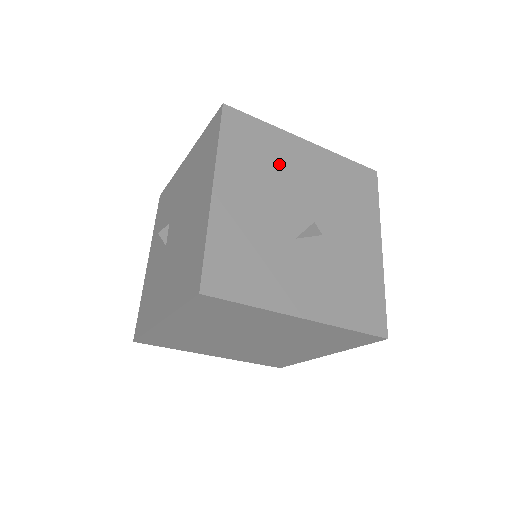
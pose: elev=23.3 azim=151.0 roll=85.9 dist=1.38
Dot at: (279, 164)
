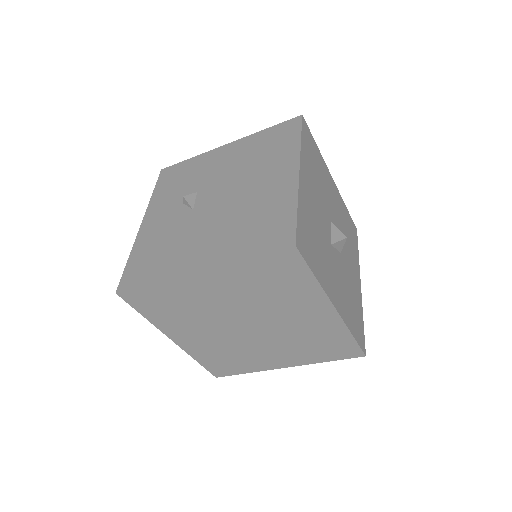
Dot at: (324, 183)
